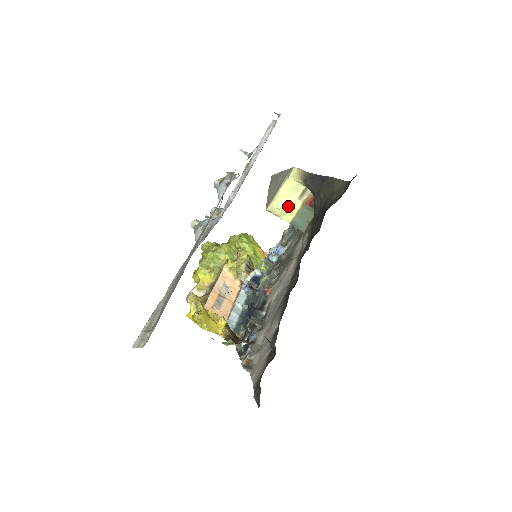
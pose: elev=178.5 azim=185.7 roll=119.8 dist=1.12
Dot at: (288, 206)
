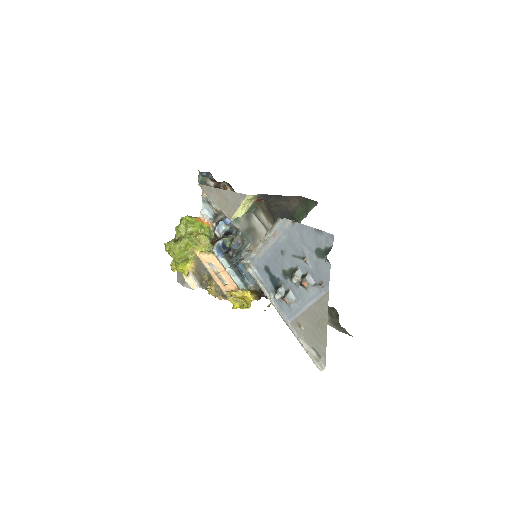
Dot at: occluded
